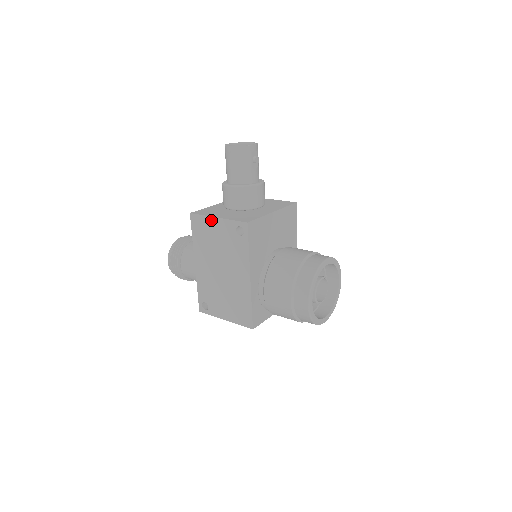
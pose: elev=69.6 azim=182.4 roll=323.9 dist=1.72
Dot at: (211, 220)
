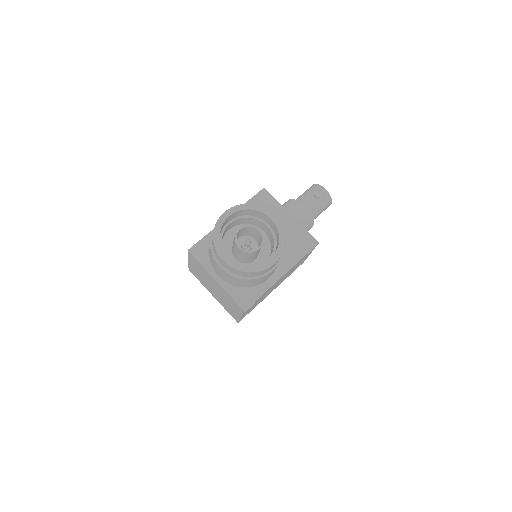
Dot at: occluded
